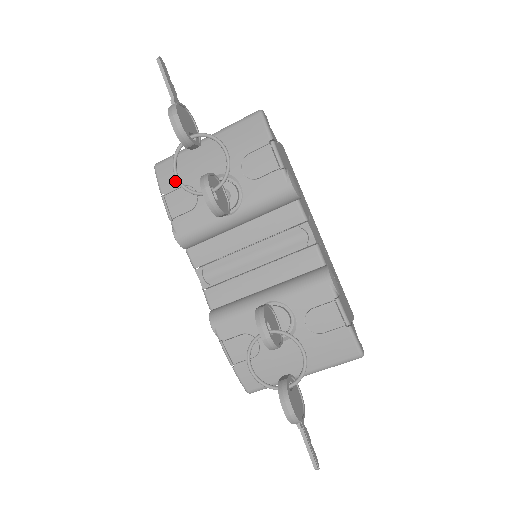
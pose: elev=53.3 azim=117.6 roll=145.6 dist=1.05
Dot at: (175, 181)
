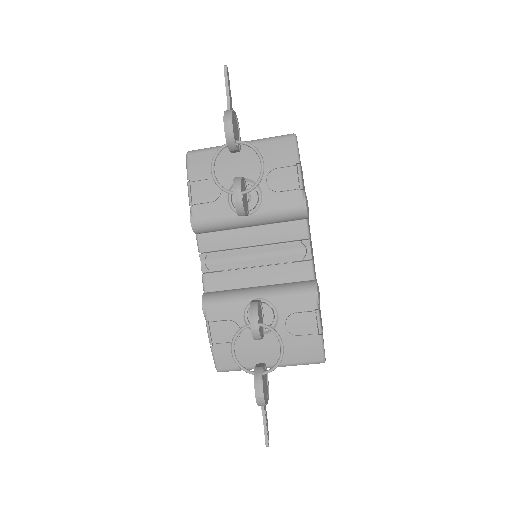
Dot at: (204, 172)
